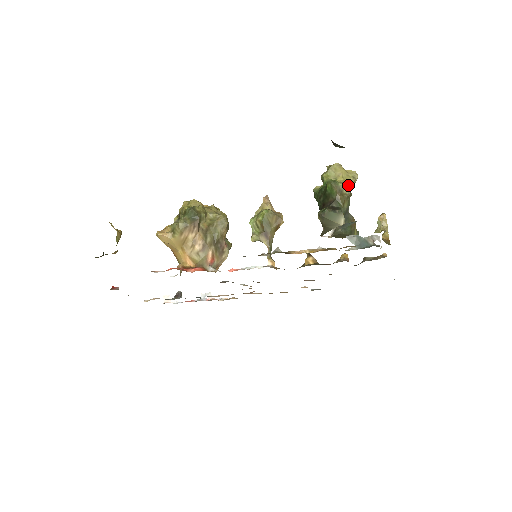
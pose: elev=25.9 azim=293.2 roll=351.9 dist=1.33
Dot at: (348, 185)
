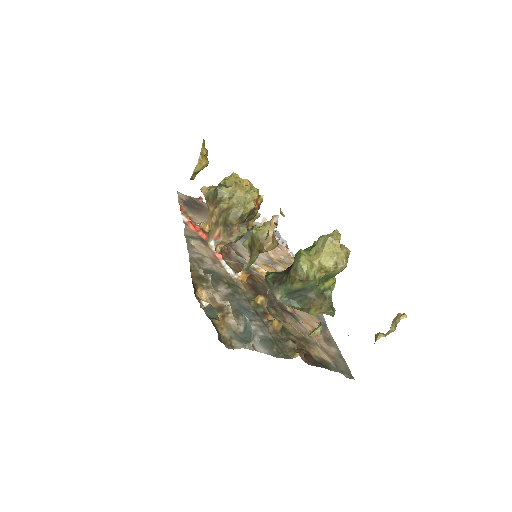
Dot at: (322, 268)
